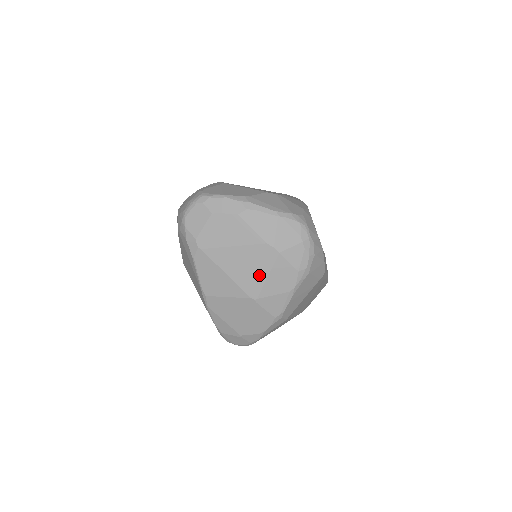
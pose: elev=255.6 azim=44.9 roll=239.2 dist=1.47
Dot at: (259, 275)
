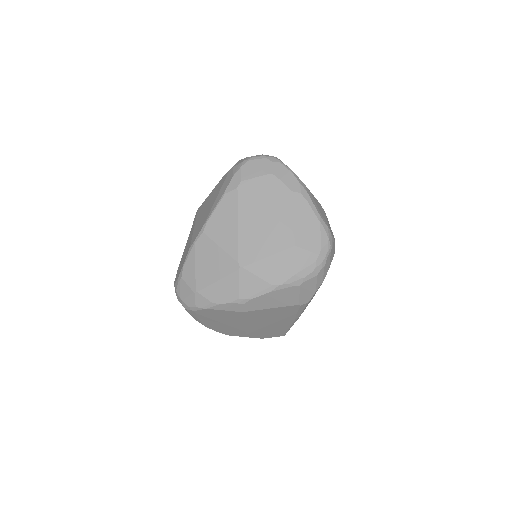
Dot at: (263, 250)
